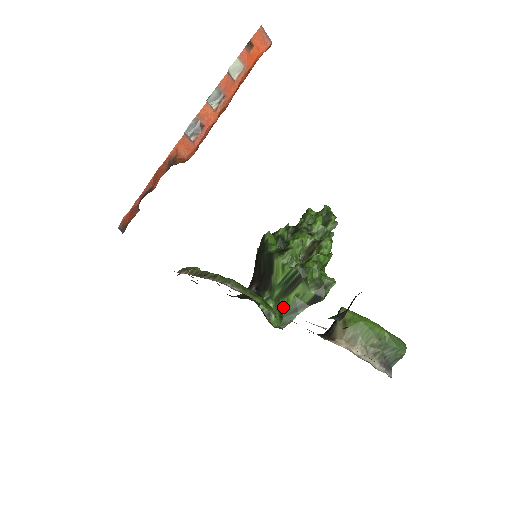
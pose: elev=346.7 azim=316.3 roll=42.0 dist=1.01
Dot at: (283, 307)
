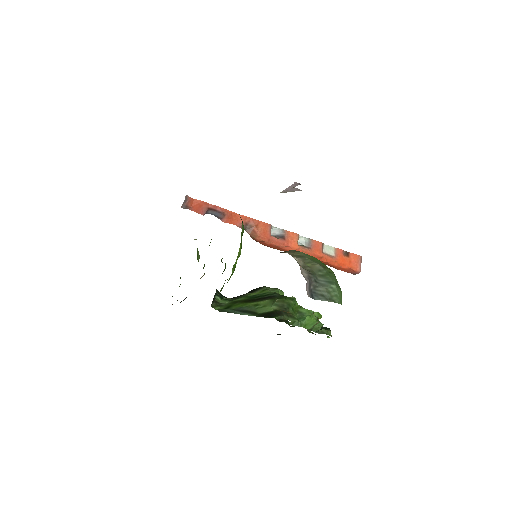
Dot at: (235, 305)
